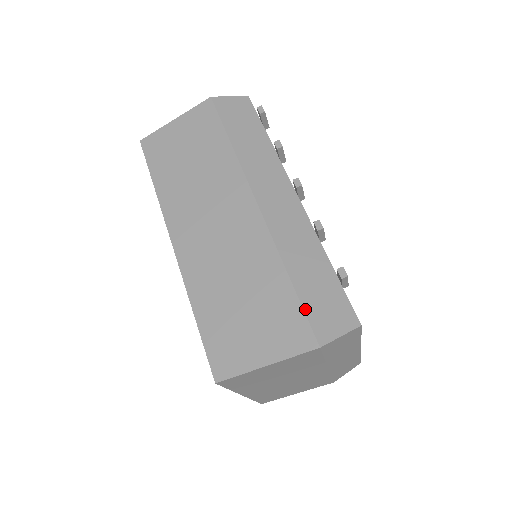
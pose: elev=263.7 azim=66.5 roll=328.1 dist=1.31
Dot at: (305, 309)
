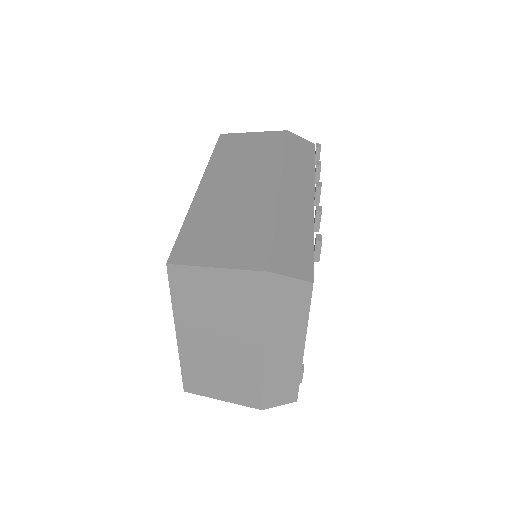
Dot at: (274, 247)
